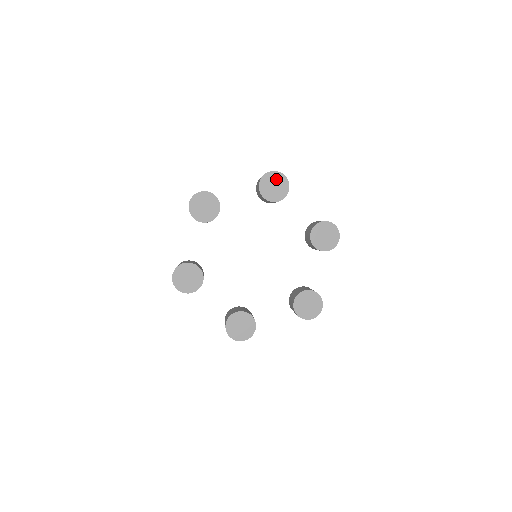
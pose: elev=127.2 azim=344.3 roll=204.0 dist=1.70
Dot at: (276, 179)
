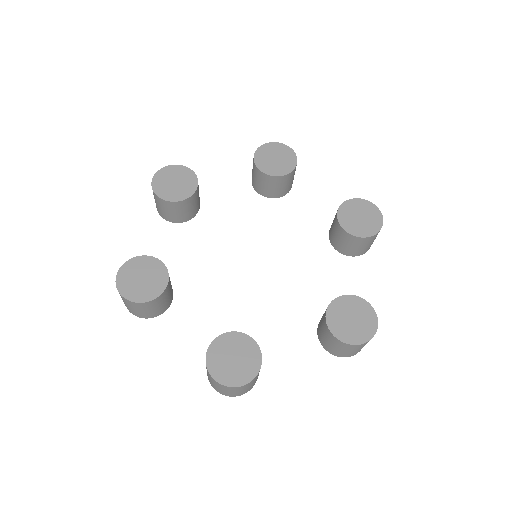
Dot at: (167, 176)
